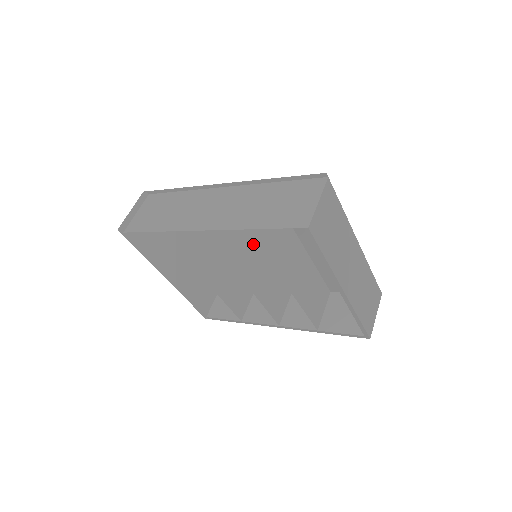
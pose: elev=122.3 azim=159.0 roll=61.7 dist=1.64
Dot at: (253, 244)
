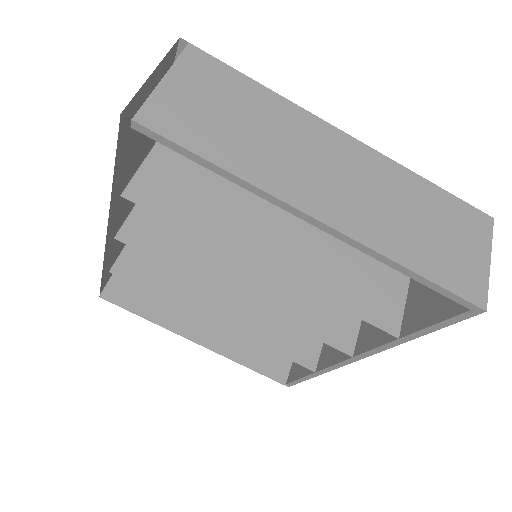
Dot at: occluded
